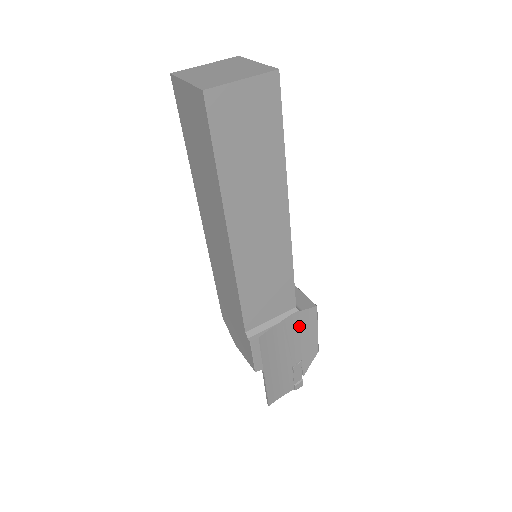
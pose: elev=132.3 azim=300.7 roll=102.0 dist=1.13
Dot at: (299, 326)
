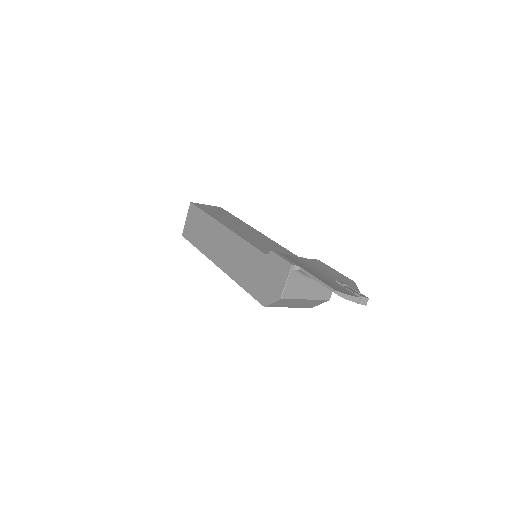
Dot at: (314, 265)
